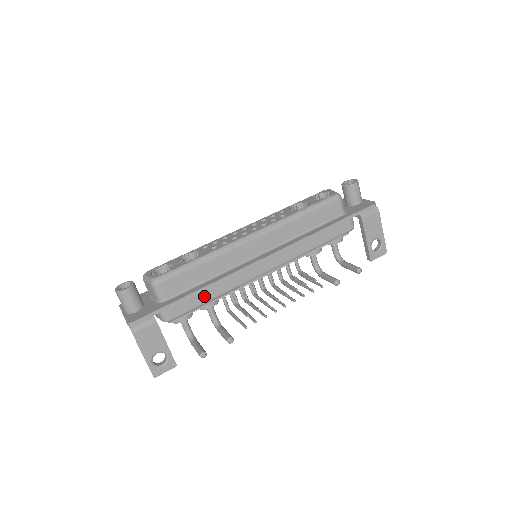
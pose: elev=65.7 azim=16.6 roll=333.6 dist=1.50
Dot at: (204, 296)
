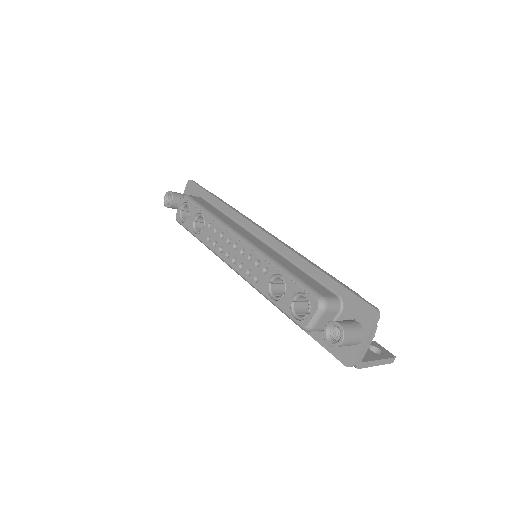
Dot at: occluded
